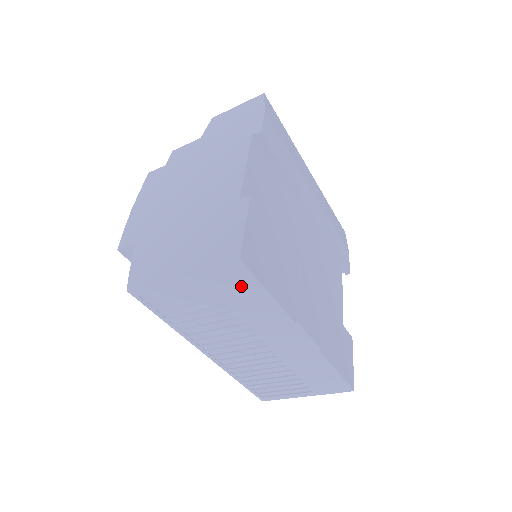
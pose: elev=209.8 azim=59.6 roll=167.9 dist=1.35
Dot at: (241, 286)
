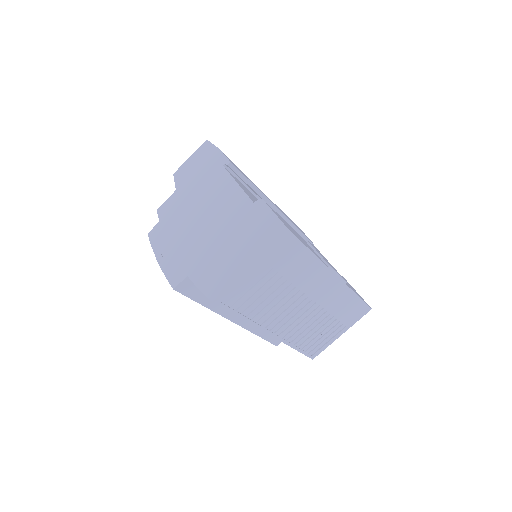
Dot at: (292, 254)
